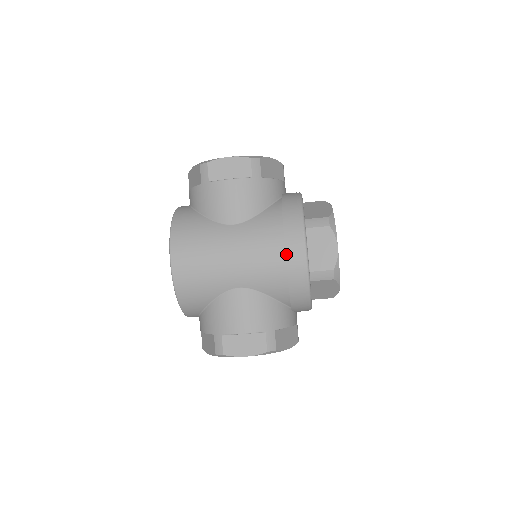
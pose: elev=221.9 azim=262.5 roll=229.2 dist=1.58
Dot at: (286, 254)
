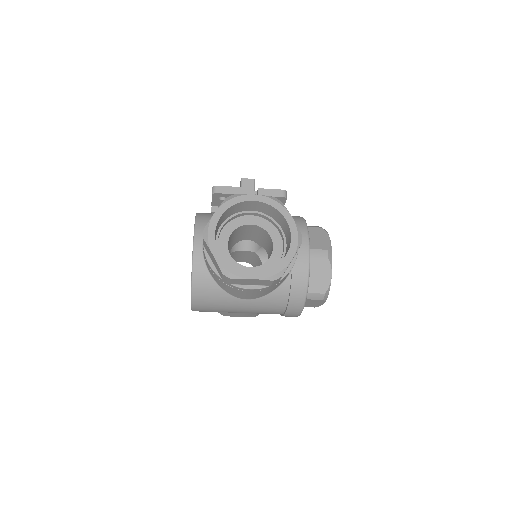
Dot at: occluded
